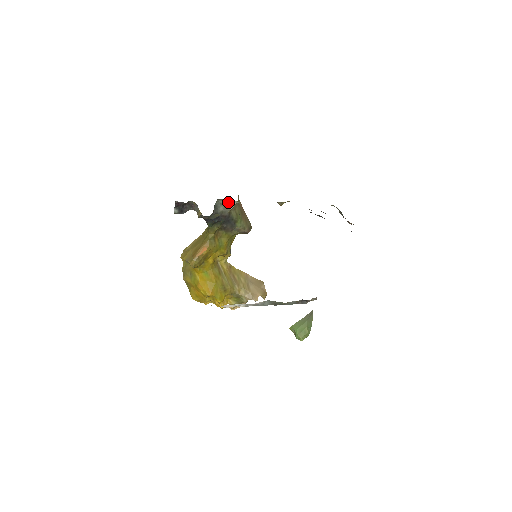
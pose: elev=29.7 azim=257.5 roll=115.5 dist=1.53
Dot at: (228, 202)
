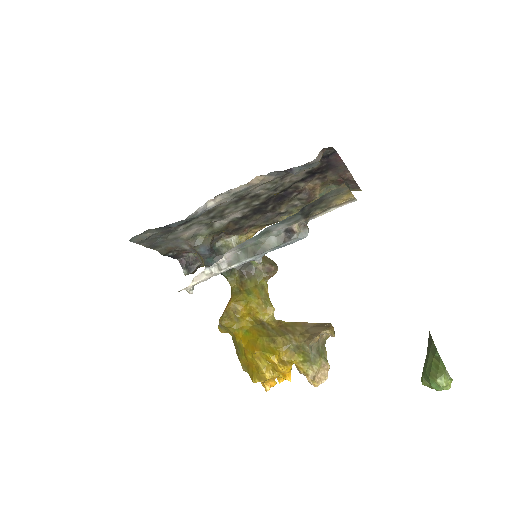
Dot at: (228, 242)
